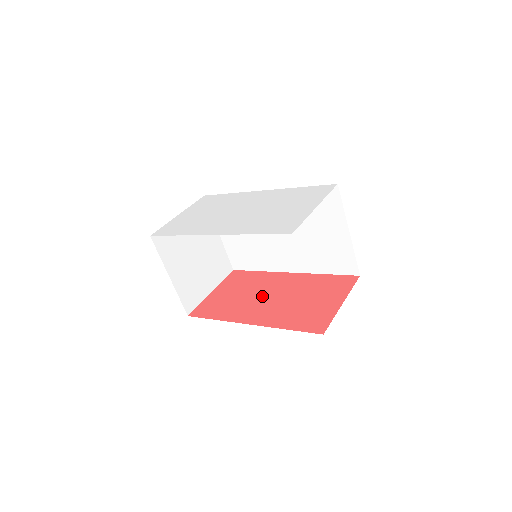
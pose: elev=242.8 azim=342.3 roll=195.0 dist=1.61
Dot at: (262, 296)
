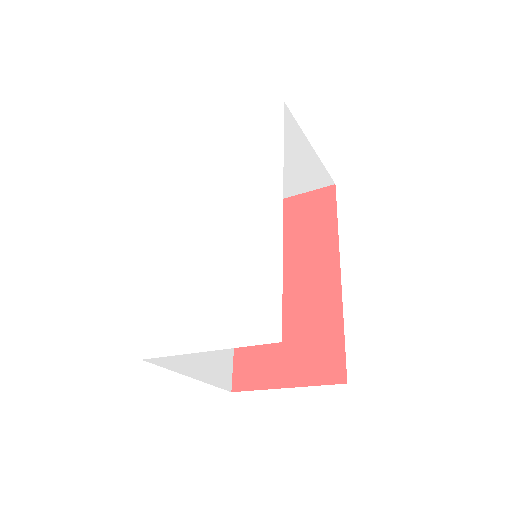
Dot at: (285, 271)
